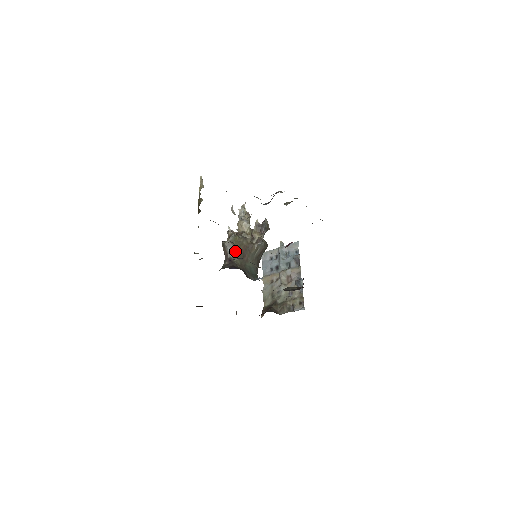
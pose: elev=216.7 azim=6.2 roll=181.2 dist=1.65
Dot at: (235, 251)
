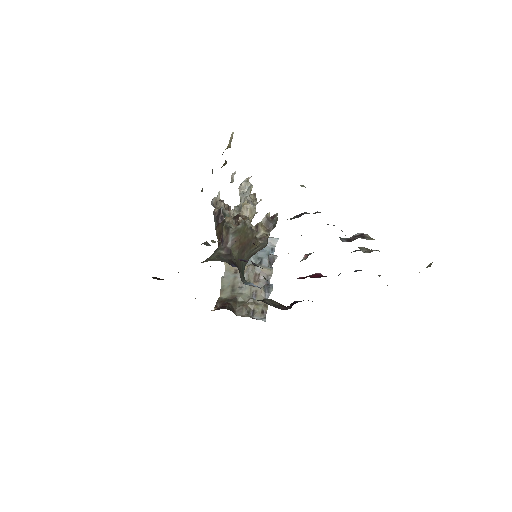
Dot at: (238, 242)
